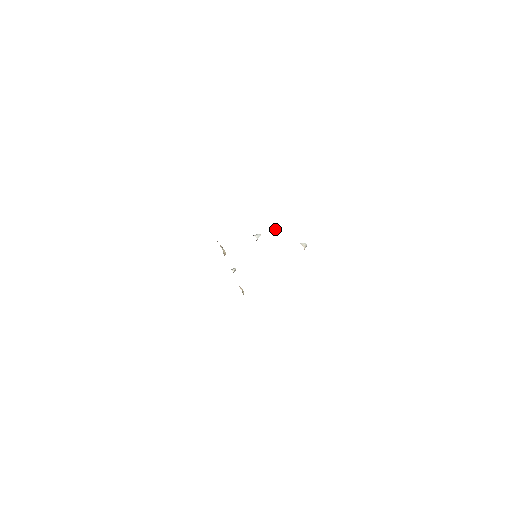
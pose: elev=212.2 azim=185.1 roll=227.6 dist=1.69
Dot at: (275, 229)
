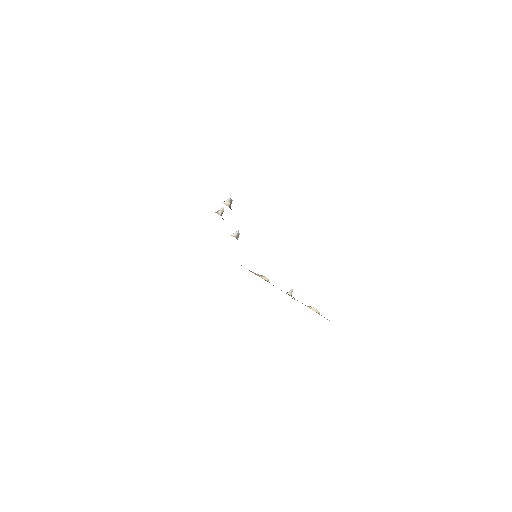
Dot at: (218, 211)
